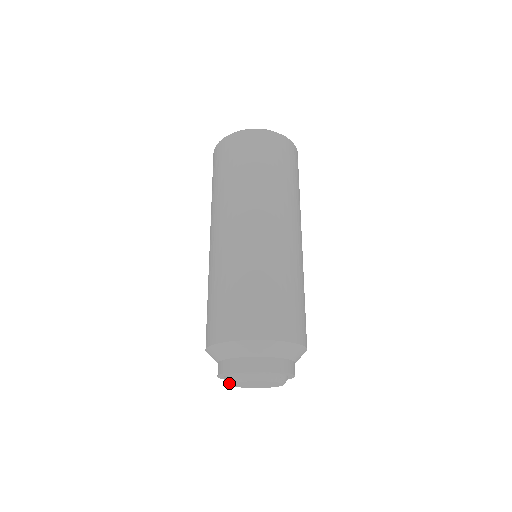
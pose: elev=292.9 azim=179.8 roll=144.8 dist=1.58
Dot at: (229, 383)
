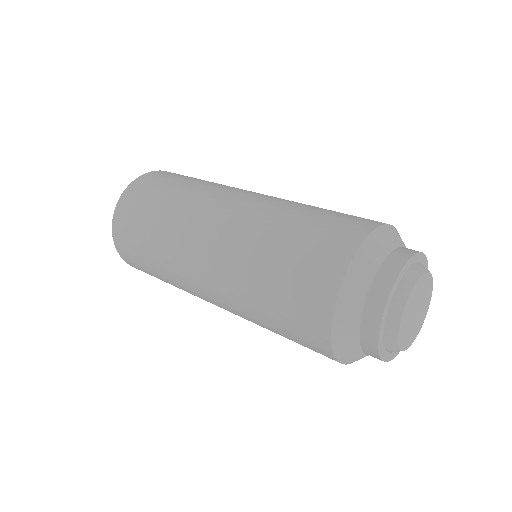
Dot at: (397, 336)
